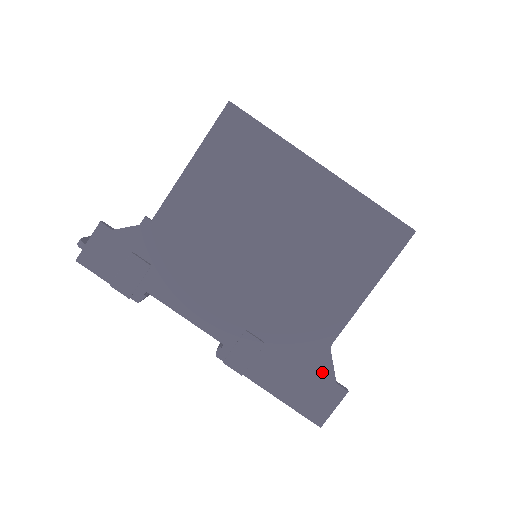
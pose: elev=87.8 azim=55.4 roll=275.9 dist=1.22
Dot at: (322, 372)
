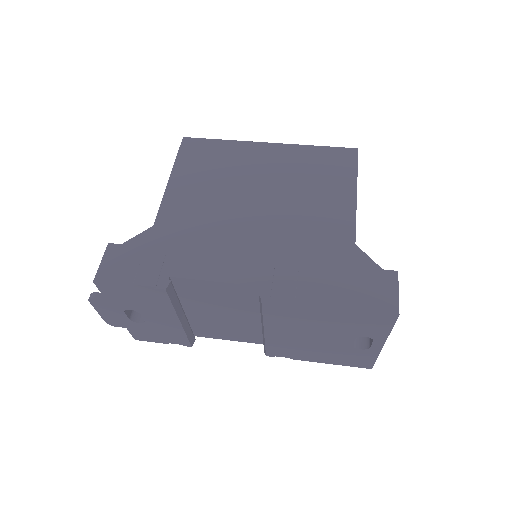
Dot at: (364, 267)
